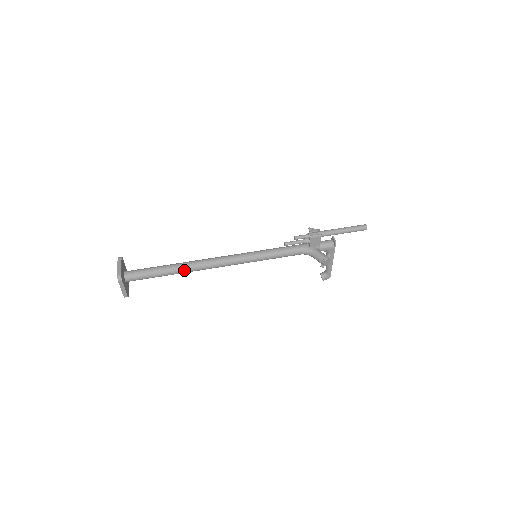
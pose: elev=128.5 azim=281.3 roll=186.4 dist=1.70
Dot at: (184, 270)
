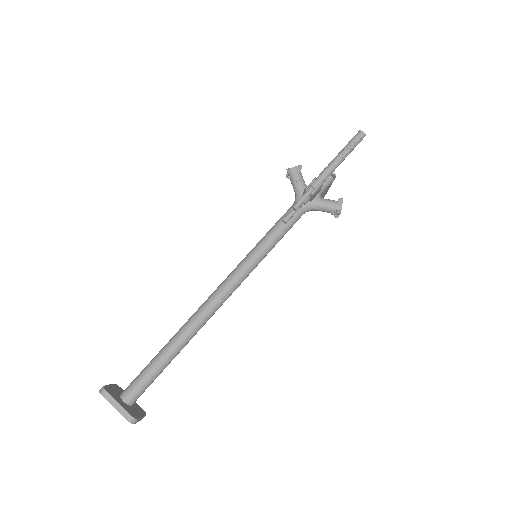
Dot at: (190, 339)
